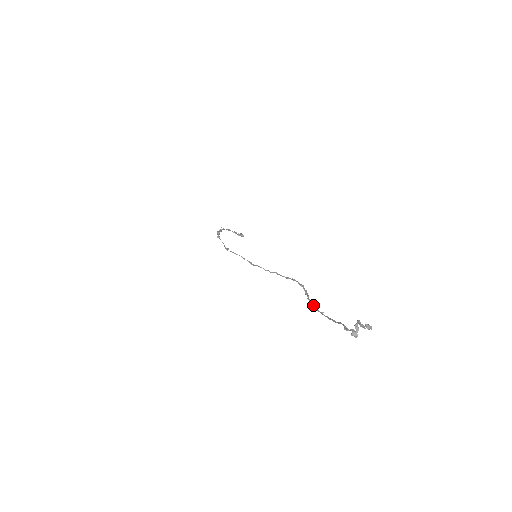
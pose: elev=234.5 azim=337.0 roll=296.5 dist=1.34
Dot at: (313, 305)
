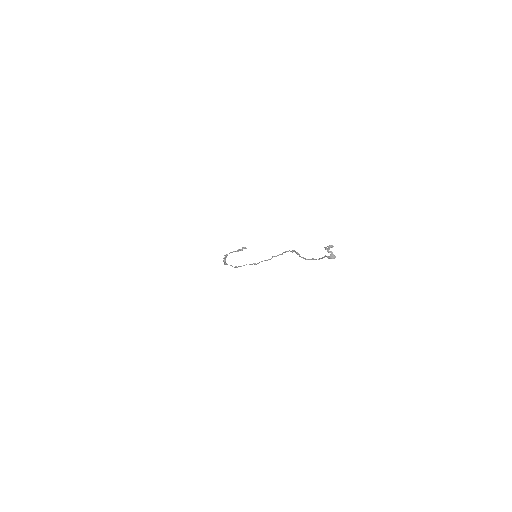
Dot at: (305, 259)
